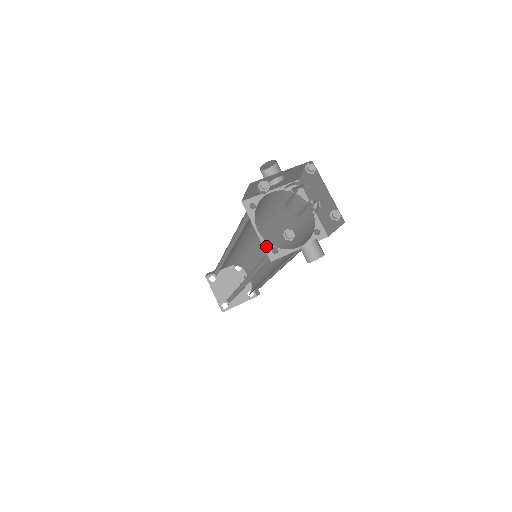
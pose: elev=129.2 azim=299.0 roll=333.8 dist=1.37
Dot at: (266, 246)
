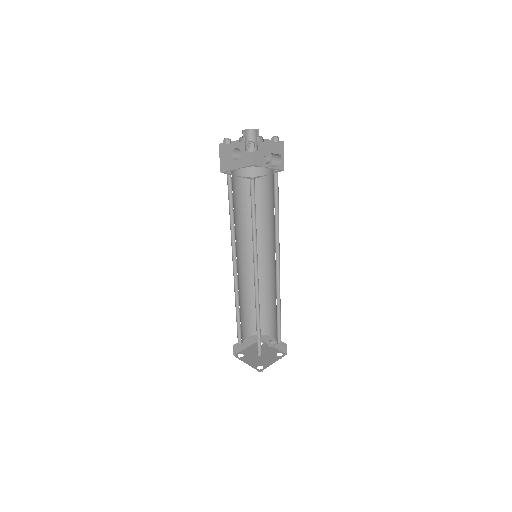
Dot at: occluded
